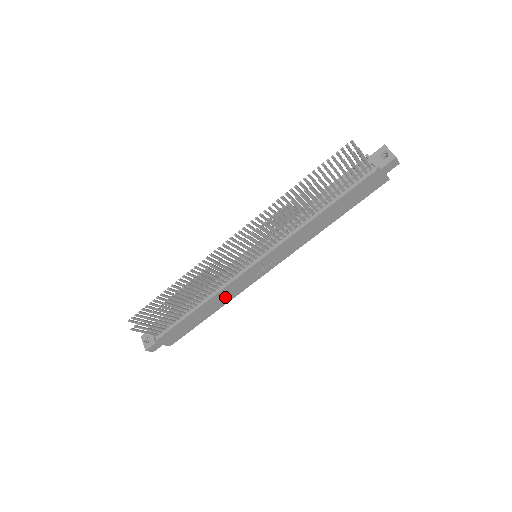
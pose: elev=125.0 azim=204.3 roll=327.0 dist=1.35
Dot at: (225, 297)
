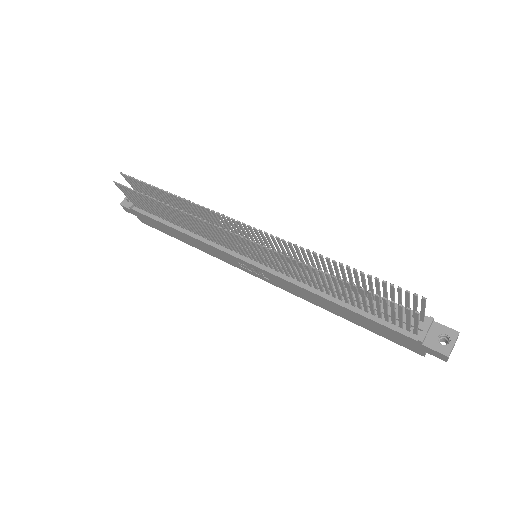
Dot at: (205, 248)
